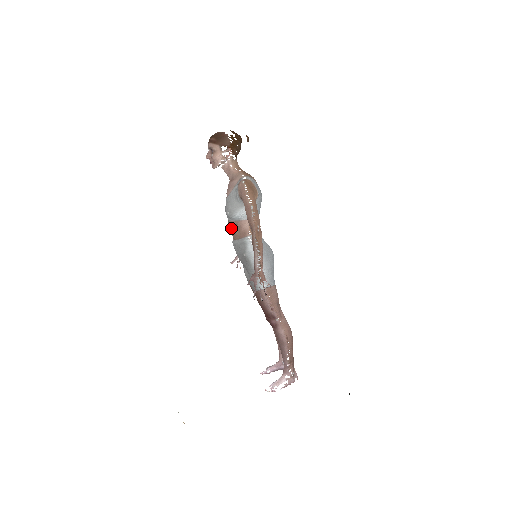
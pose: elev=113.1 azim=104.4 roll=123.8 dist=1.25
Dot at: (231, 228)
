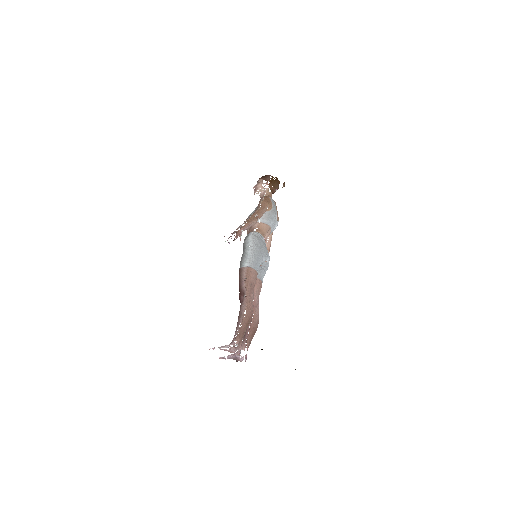
Dot at: (247, 229)
